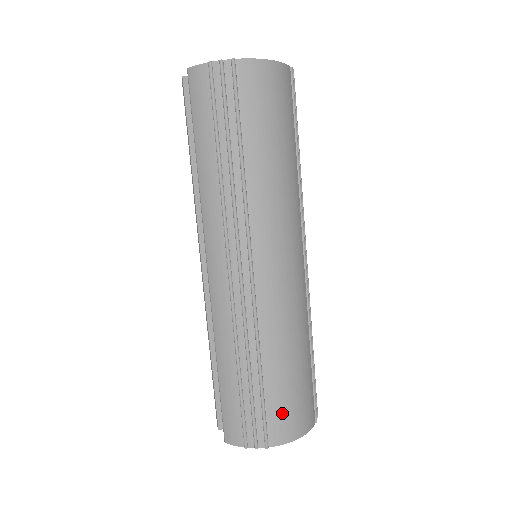
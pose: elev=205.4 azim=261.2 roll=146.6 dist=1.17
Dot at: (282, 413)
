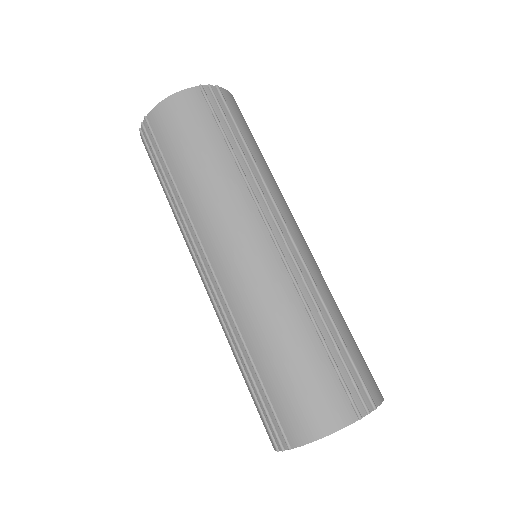
Dot at: (290, 408)
